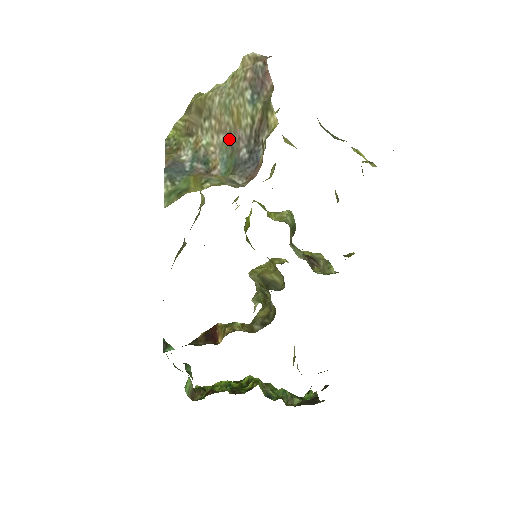
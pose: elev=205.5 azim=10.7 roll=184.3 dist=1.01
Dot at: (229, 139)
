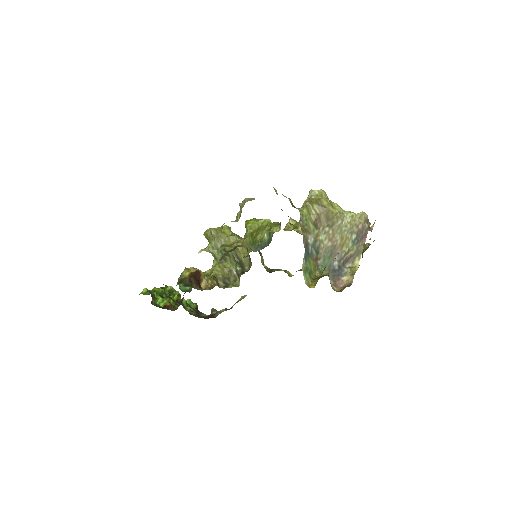
Dot at: (333, 249)
